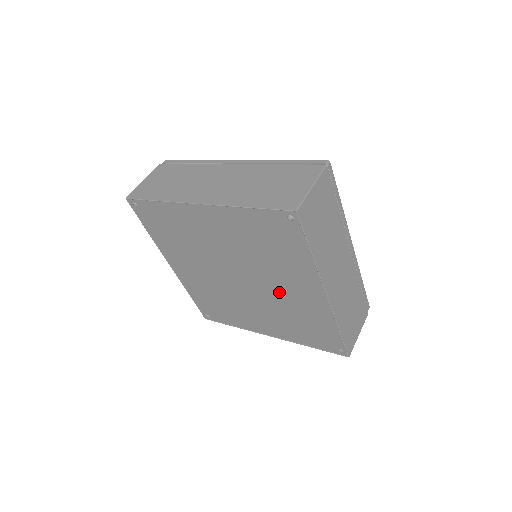
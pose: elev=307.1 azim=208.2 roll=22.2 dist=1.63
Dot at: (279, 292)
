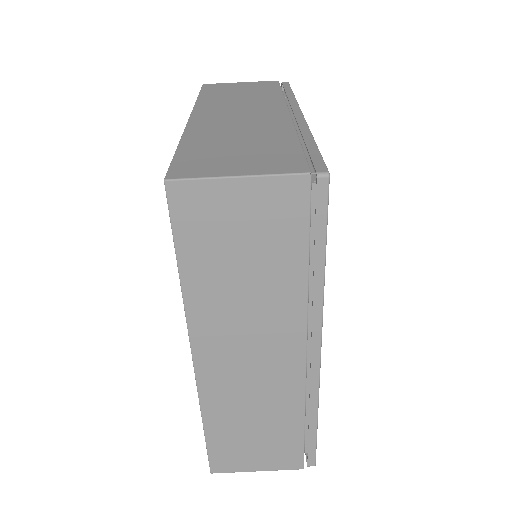
Dot at: occluded
